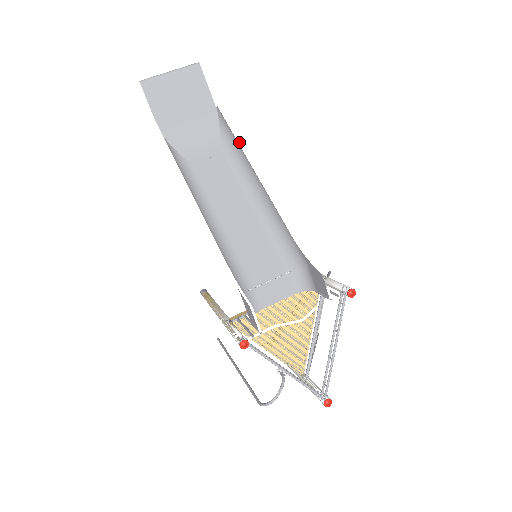
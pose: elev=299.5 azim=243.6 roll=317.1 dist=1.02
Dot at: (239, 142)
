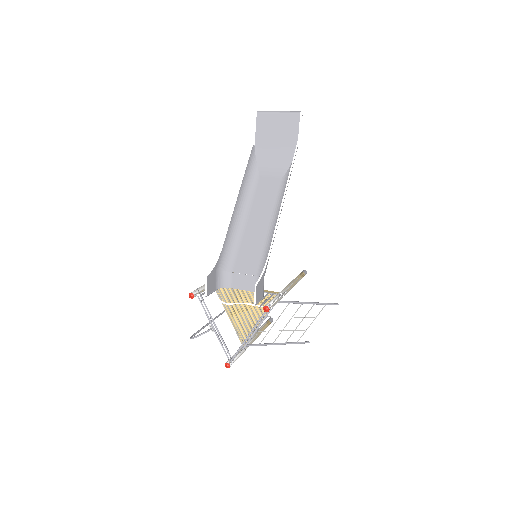
Dot at: (288, 178)
